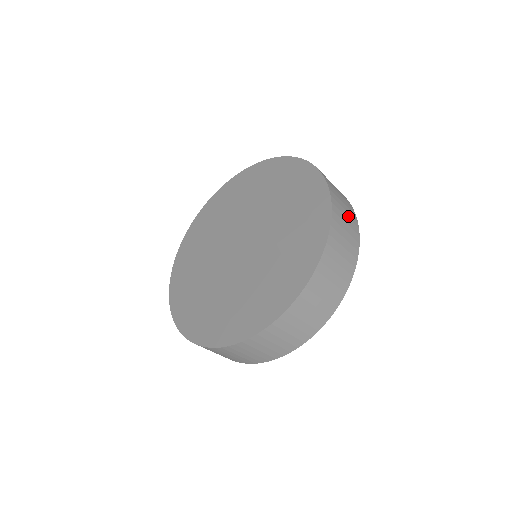
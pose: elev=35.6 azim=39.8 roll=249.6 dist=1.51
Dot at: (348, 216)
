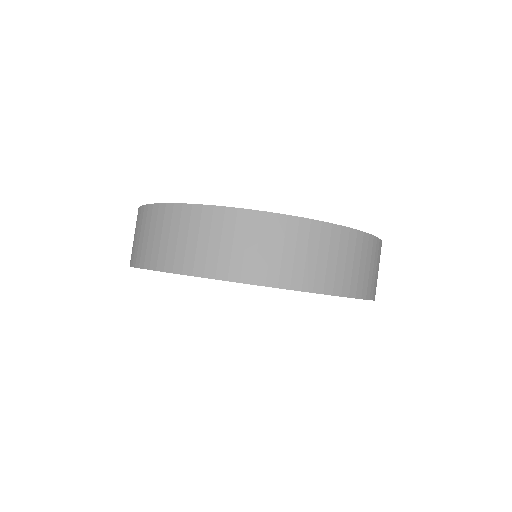
Dot at: (348, 269)
